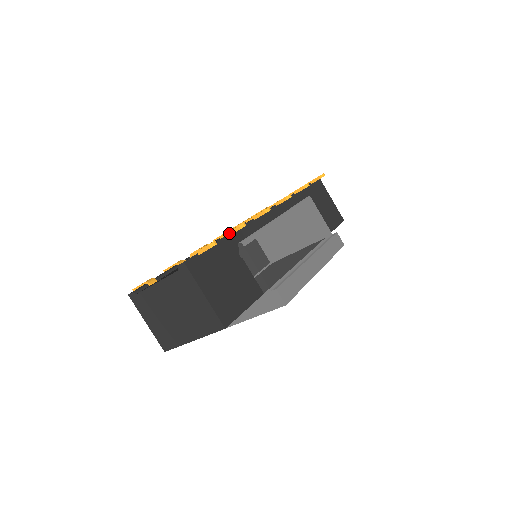
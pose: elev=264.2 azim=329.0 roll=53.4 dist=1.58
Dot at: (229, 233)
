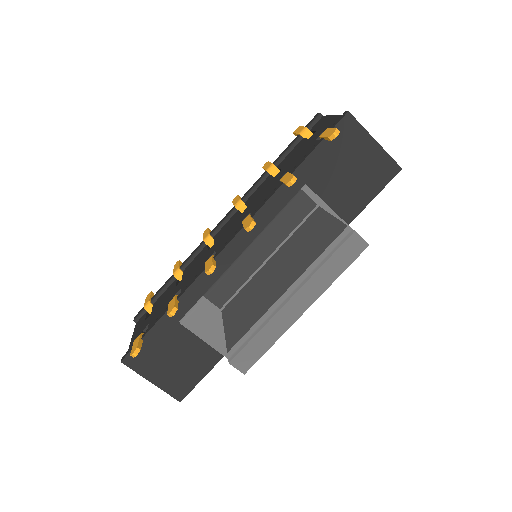
Dot at: occluded
